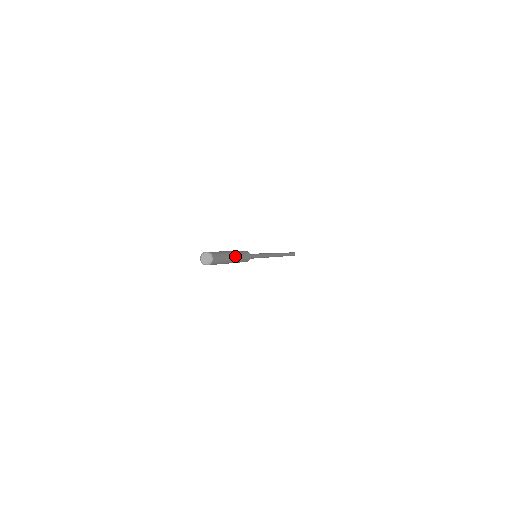
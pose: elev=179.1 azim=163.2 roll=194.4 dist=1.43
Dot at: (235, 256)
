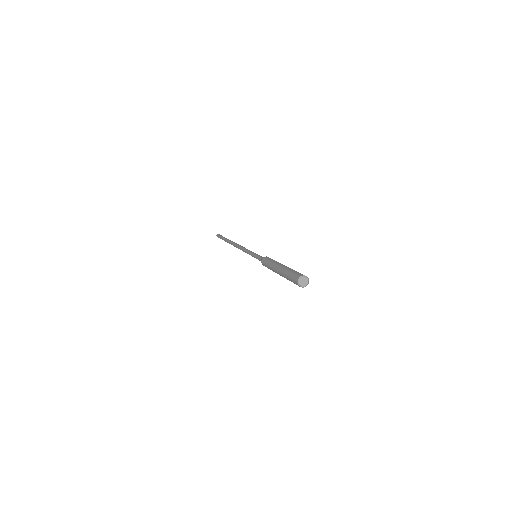
Dot at: occluded
